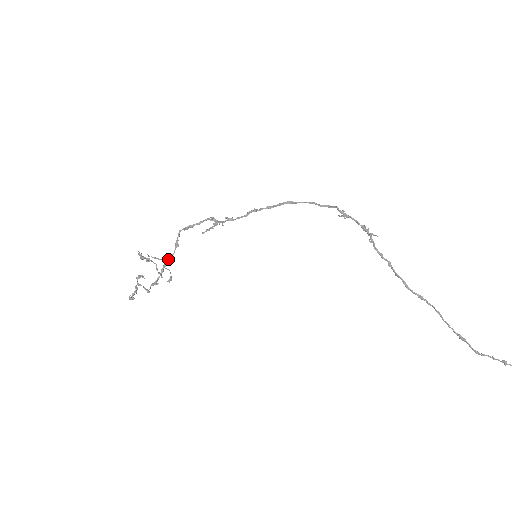
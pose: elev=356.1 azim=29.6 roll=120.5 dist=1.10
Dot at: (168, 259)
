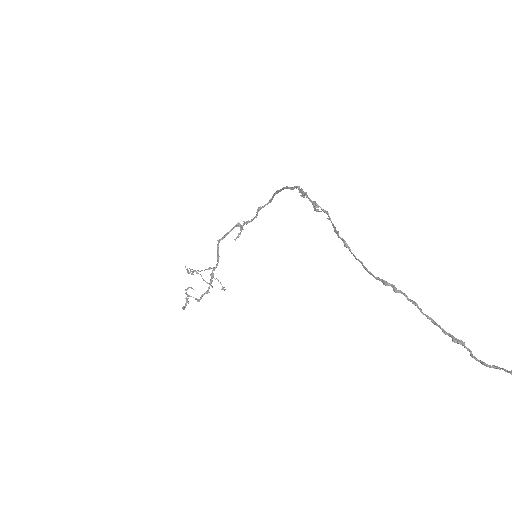
Dot at: (213, 269)
